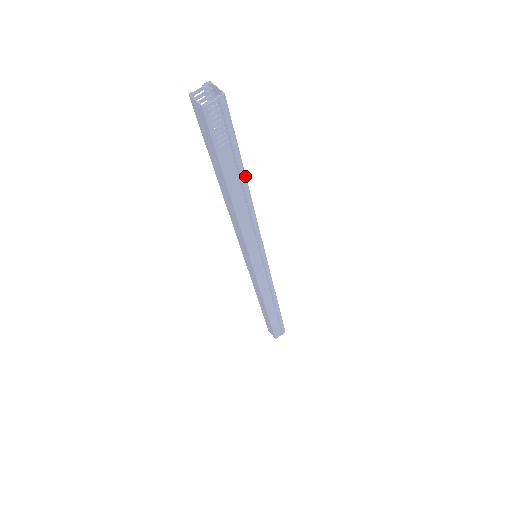
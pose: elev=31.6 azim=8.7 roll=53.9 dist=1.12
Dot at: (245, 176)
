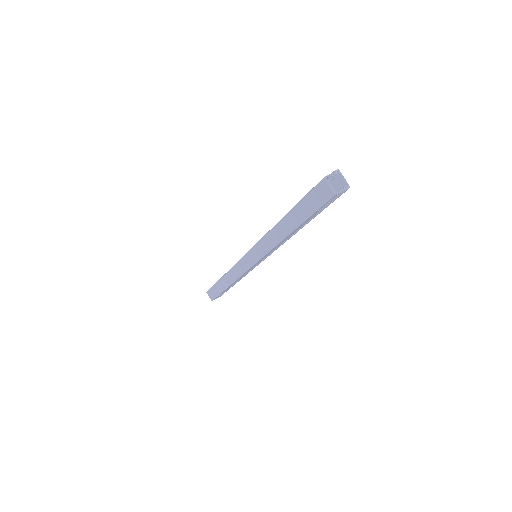
Dot at: (308, 222)
